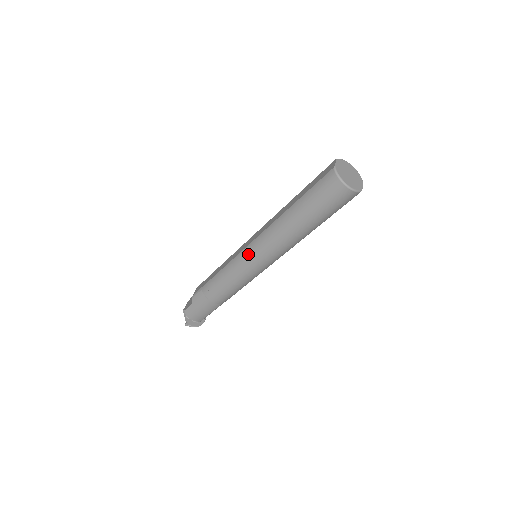
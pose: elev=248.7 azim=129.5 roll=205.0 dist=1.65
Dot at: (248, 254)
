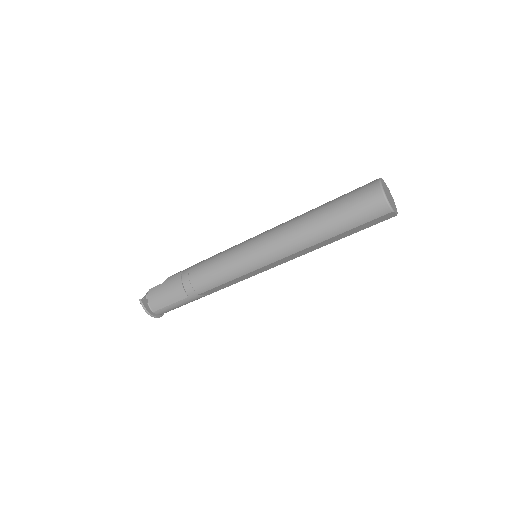
Dot at: (252, 240)
